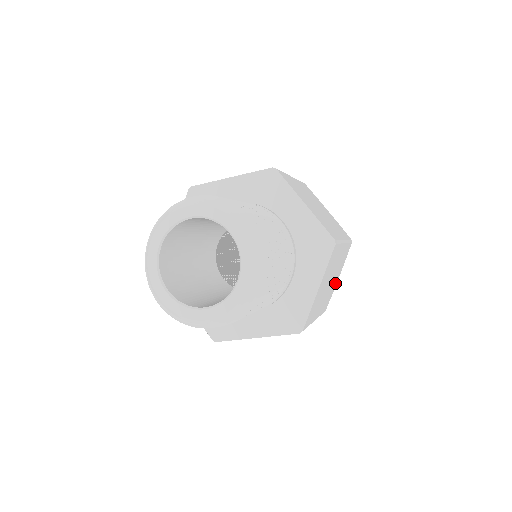
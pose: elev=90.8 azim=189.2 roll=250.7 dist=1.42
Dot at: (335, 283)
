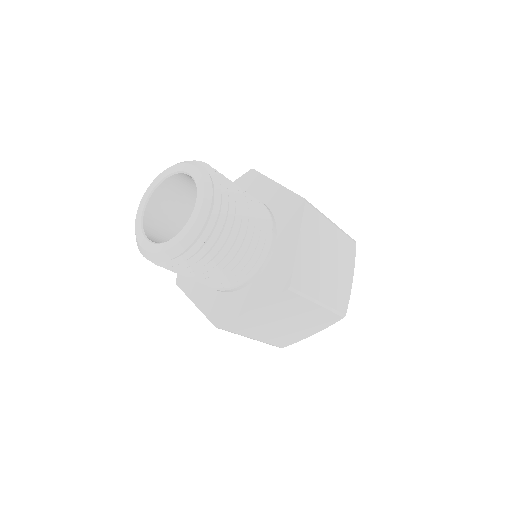
Dot at: (304, 334)
